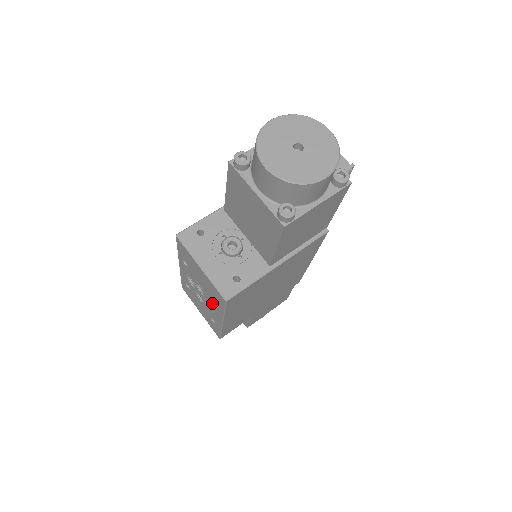
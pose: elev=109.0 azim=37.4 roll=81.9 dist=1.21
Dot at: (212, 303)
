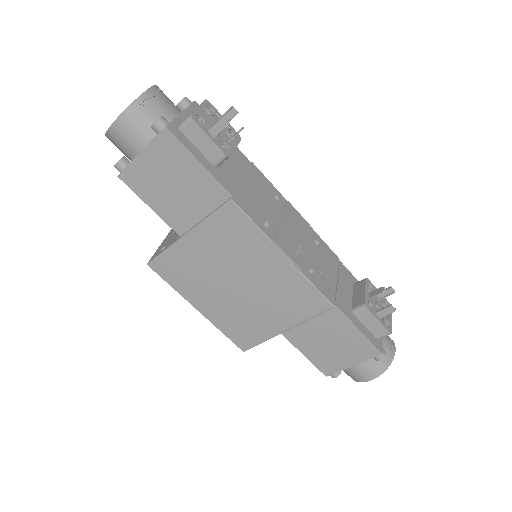
Dot at: occluded
